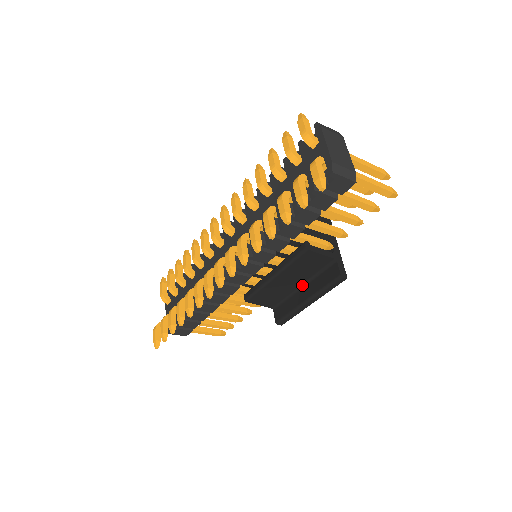
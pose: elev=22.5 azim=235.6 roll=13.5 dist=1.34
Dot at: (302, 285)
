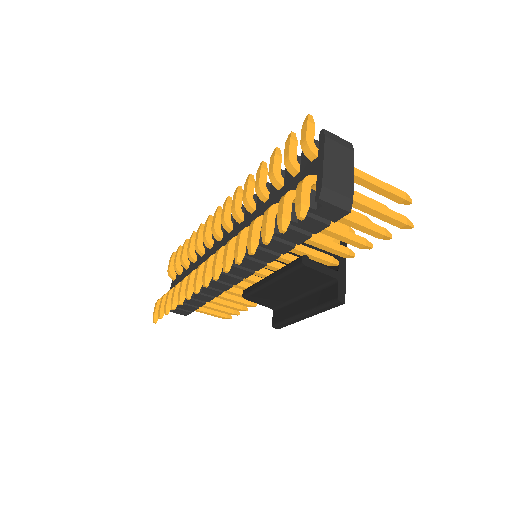
Dot at: (302, 295)
